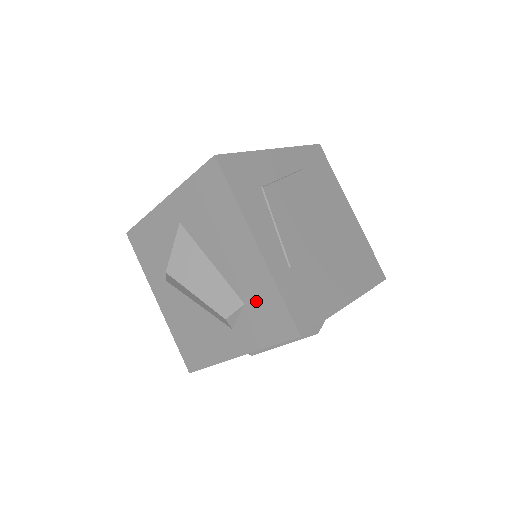
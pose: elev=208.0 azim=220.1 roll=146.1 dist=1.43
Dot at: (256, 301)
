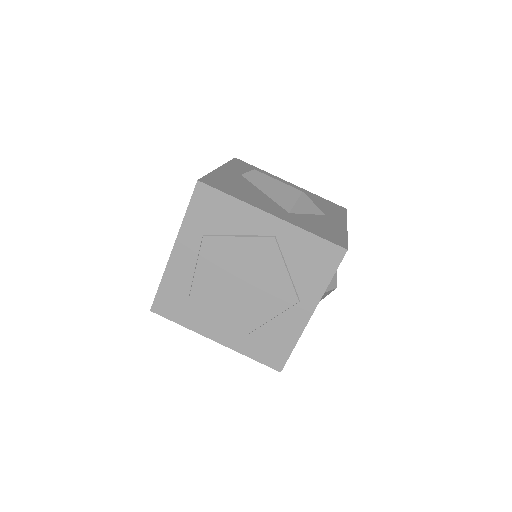
Dot at: occluded
